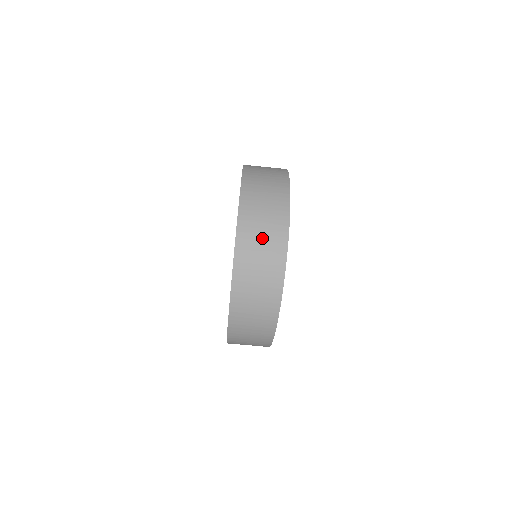
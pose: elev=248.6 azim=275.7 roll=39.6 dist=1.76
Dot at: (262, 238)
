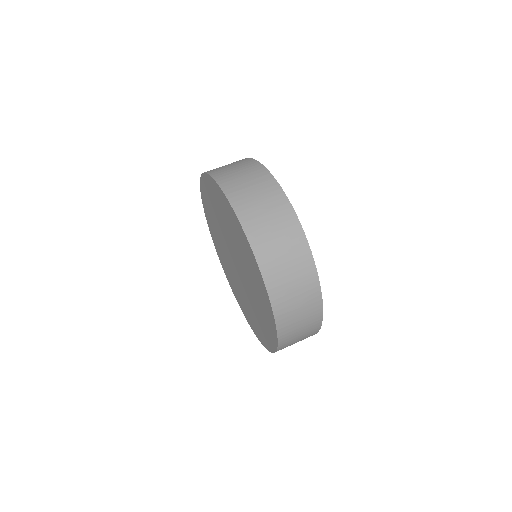
Dot at: (279, 241)
